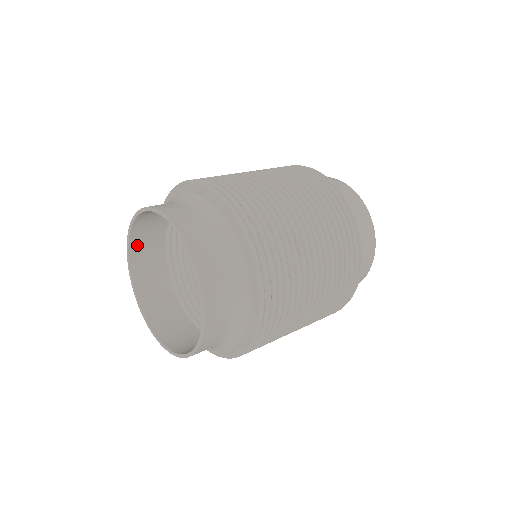
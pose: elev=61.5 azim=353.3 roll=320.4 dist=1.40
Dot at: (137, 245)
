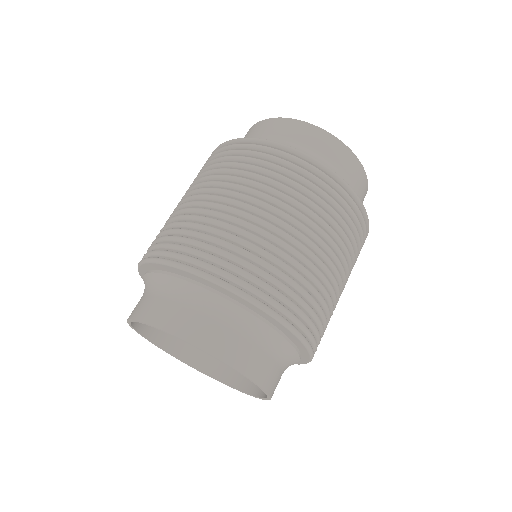
Dot at: occluded
